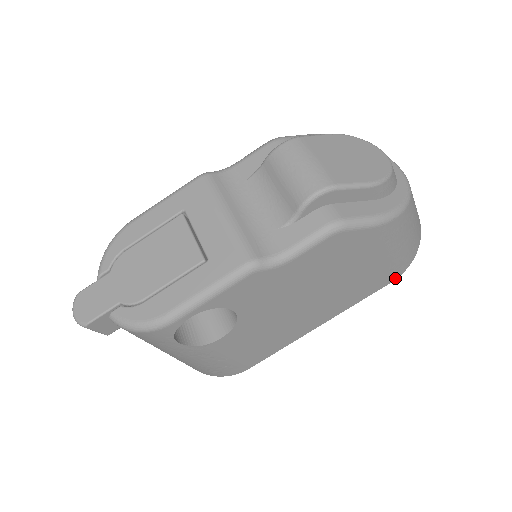
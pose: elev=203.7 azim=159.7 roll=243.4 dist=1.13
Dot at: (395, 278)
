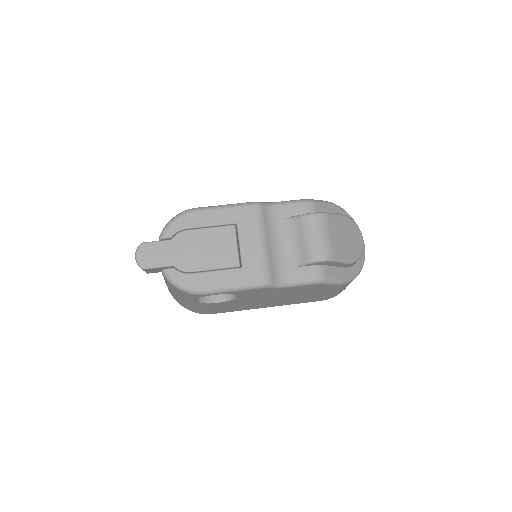
Dot at: occluded
